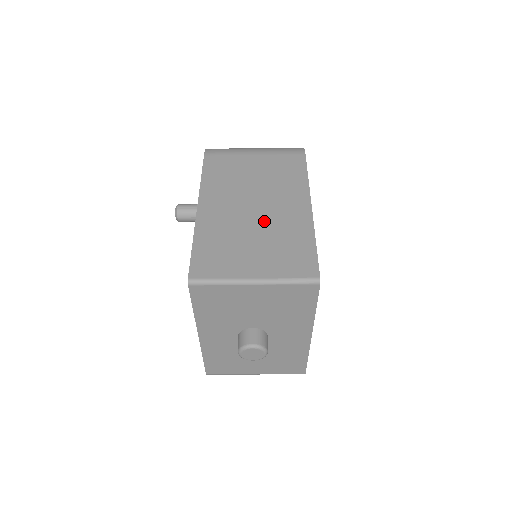
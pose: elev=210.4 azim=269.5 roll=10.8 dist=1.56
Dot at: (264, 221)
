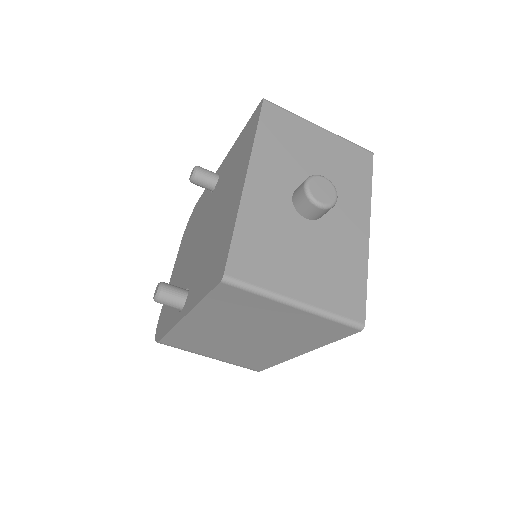
Dot at: occluded
